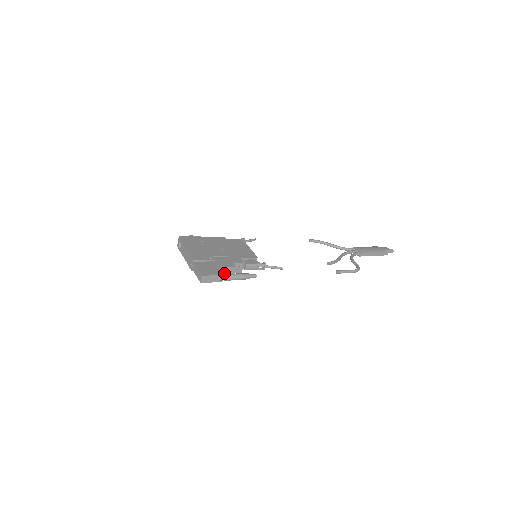
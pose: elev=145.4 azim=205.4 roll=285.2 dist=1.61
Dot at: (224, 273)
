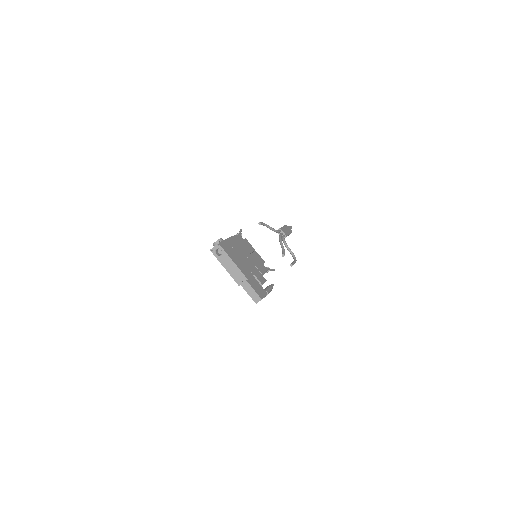
Dot at: occluded
